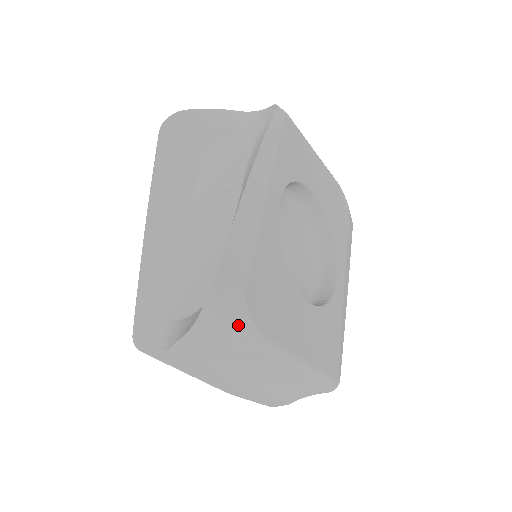
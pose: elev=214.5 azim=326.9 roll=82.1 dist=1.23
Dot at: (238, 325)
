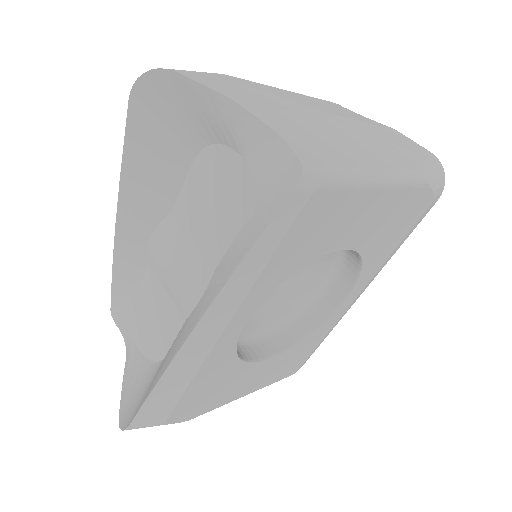
Dot at: occluded
